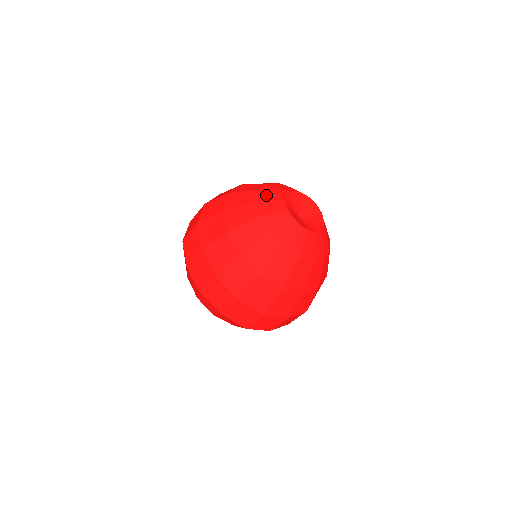
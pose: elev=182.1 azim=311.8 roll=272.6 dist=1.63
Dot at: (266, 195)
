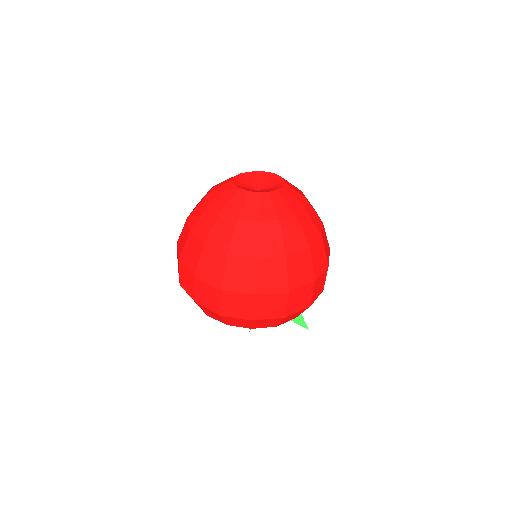
Dot at: occluded
